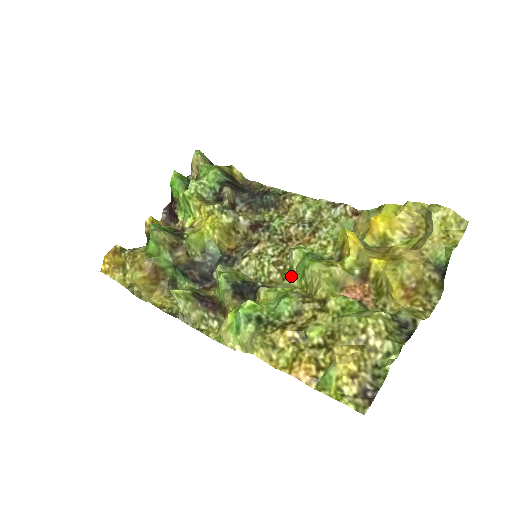
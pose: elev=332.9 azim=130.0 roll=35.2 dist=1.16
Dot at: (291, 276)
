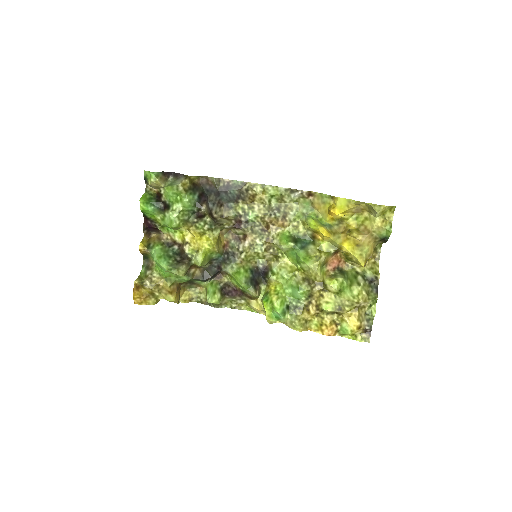
Dot at: (282, 256)
